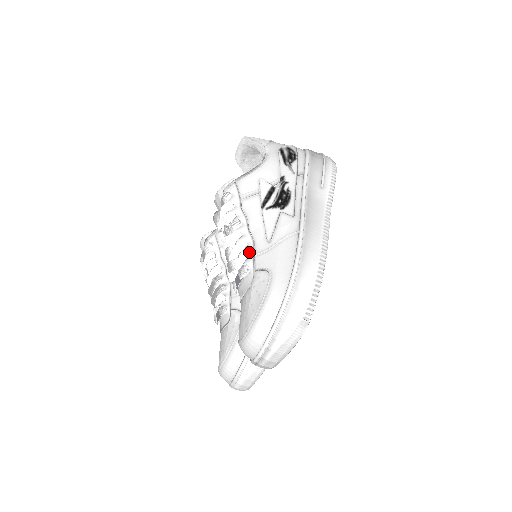
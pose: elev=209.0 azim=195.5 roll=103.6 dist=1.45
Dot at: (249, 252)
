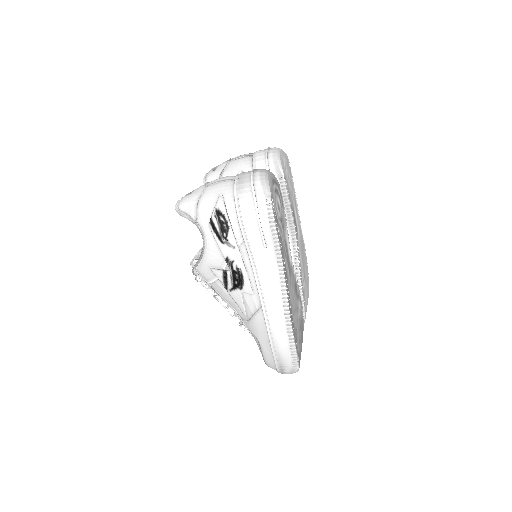
Dot at: (238, 318)
